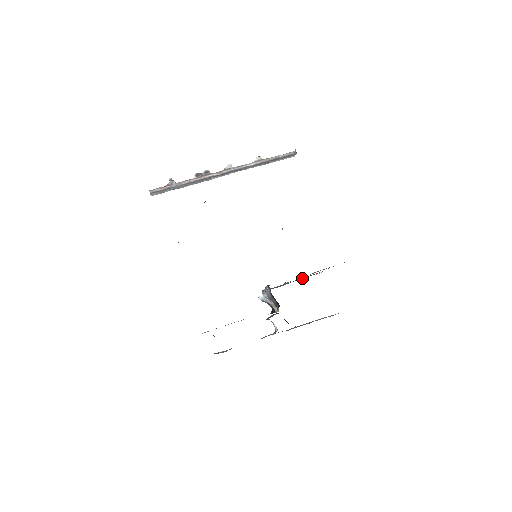
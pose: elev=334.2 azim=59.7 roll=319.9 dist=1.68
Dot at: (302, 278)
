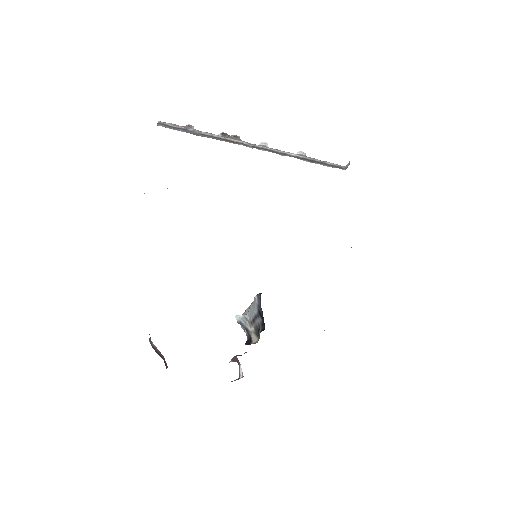
Dot at: occluded
